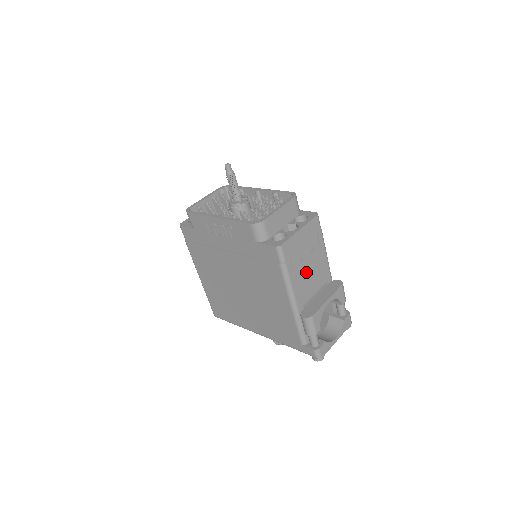
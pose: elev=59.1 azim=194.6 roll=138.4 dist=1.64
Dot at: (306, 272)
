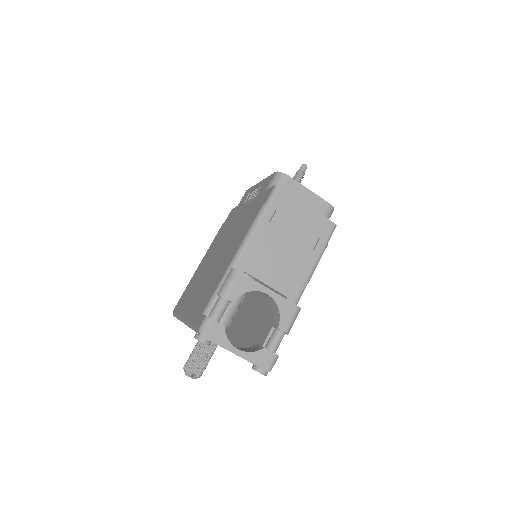
Dot at: (278, 249)
